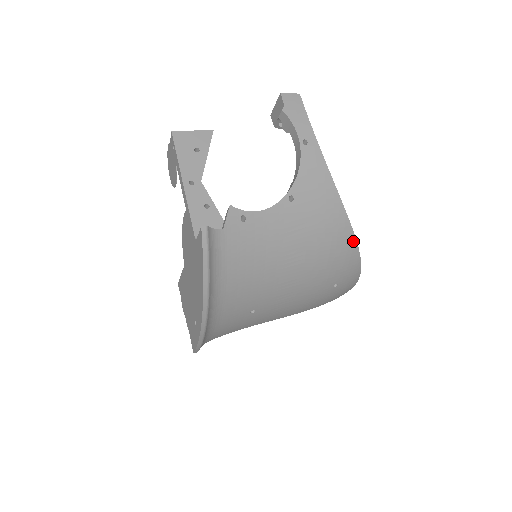
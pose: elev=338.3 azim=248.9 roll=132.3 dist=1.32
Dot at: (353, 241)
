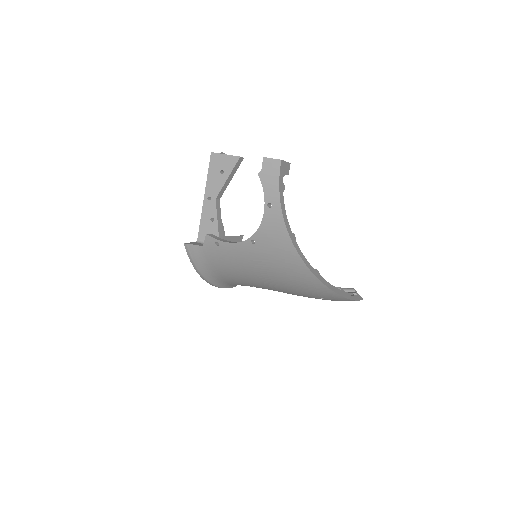
Dot at: (319, 282)
